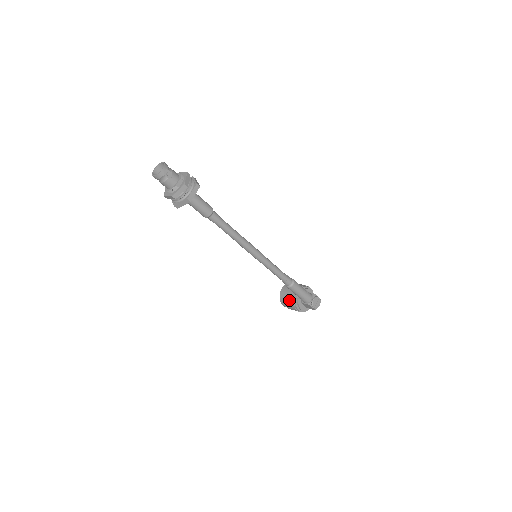
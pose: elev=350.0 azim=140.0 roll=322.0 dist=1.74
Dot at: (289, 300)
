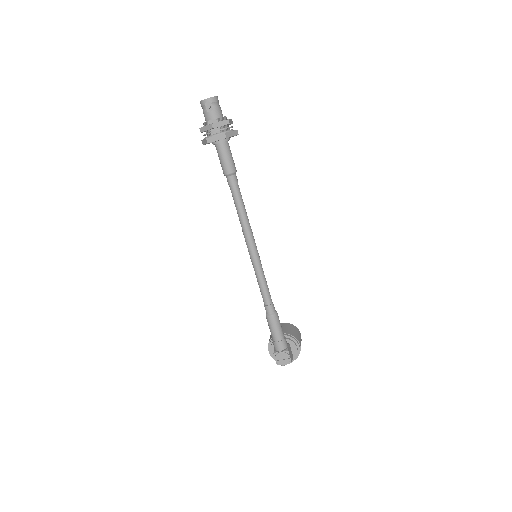
Dot at: occluded
